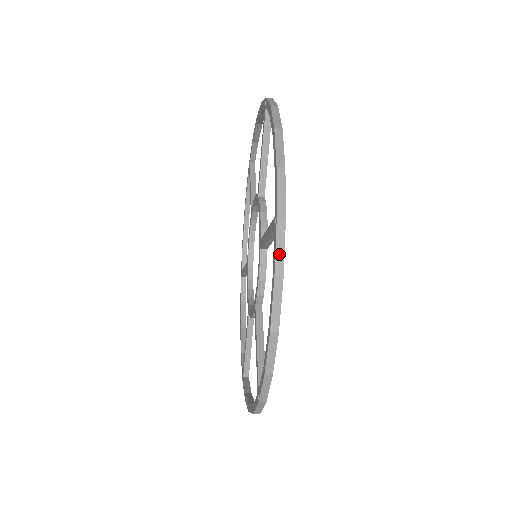
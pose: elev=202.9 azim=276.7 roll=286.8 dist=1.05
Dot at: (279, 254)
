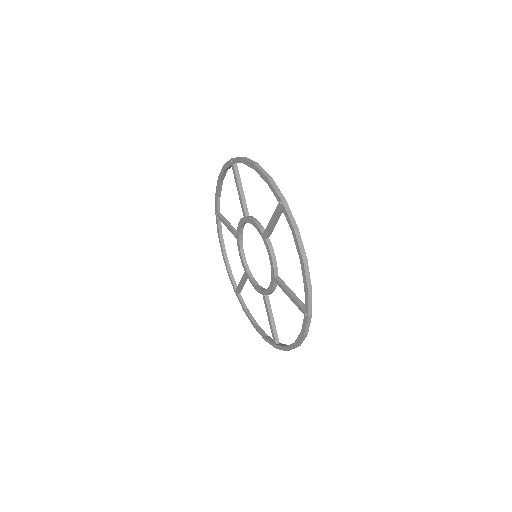
Dot at: occluded
